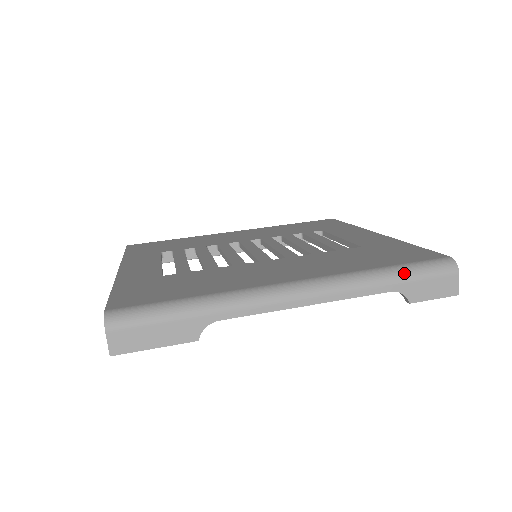
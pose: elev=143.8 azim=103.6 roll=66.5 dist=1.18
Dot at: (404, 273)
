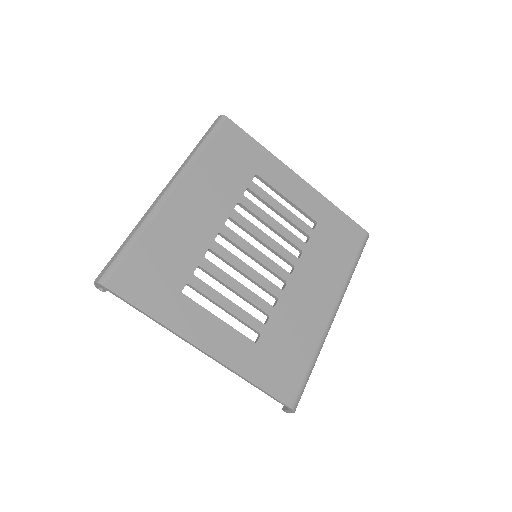
Dot at: occluded
